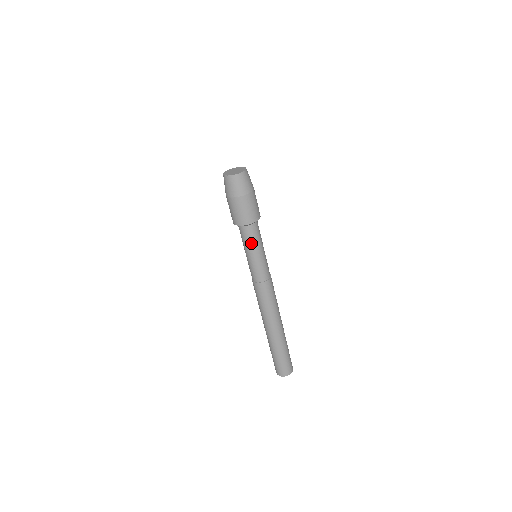
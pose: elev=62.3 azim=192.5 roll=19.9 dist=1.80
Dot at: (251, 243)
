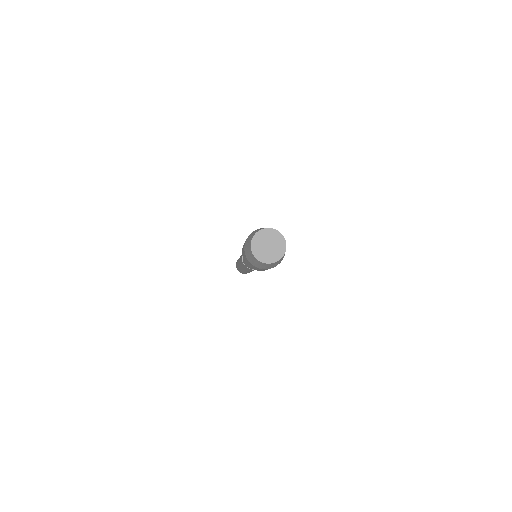
Dot at: occluded
